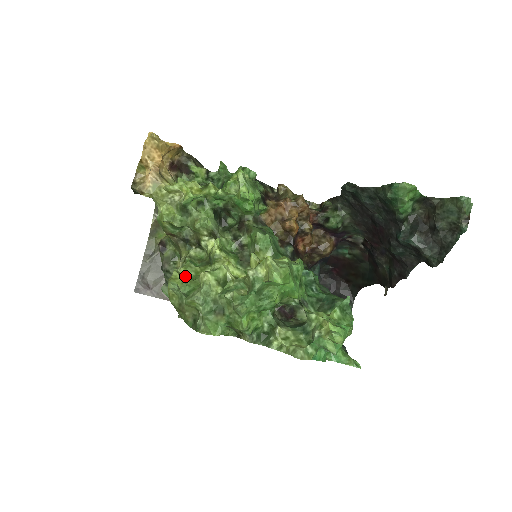
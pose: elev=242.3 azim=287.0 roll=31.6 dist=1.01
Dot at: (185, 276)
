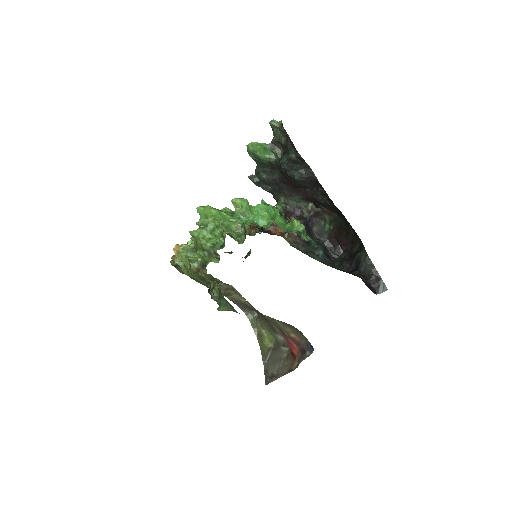
Dot at: occluded
